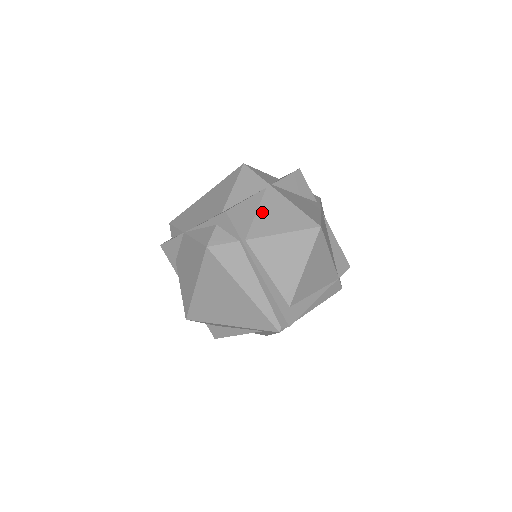
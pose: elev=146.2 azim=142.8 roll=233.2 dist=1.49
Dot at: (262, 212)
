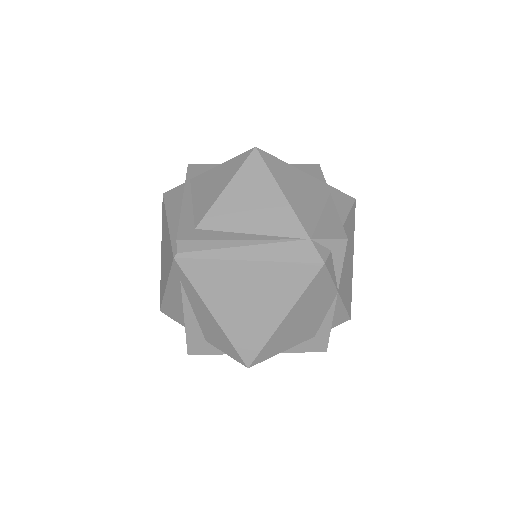
Dot at: occluded
